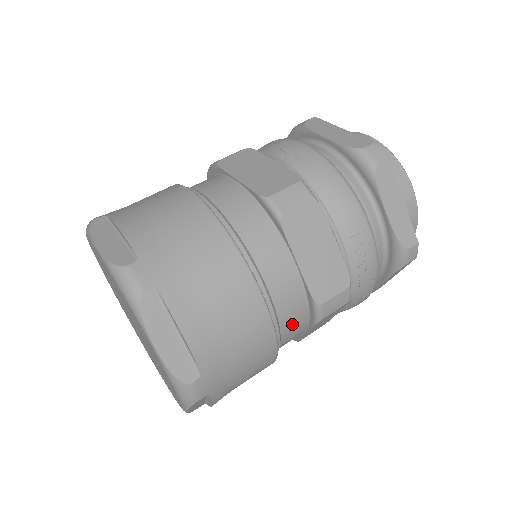
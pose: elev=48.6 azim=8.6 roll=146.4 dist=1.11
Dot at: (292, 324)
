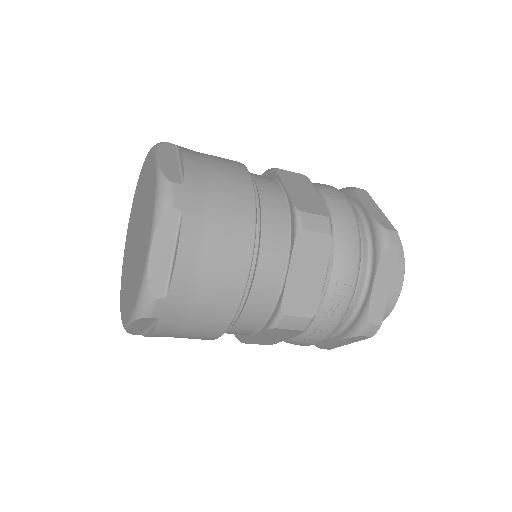
Dot at: (252, 316)
